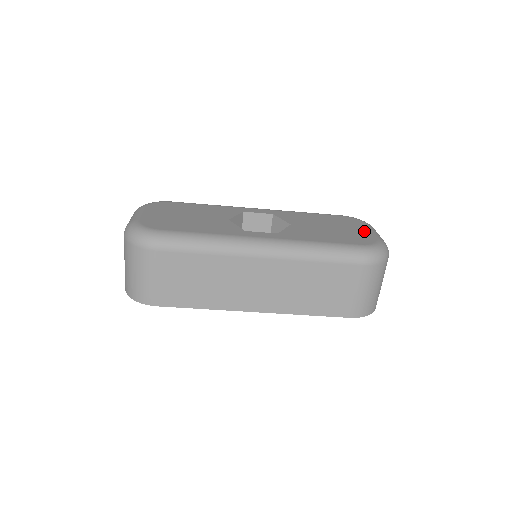
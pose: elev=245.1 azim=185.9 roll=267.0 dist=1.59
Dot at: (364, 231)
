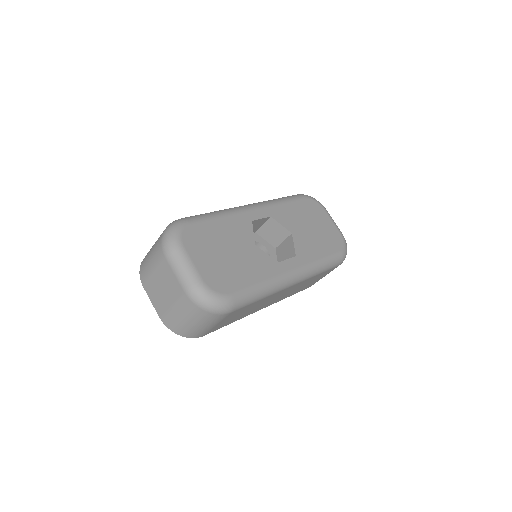
Dot at: (330, 224)
